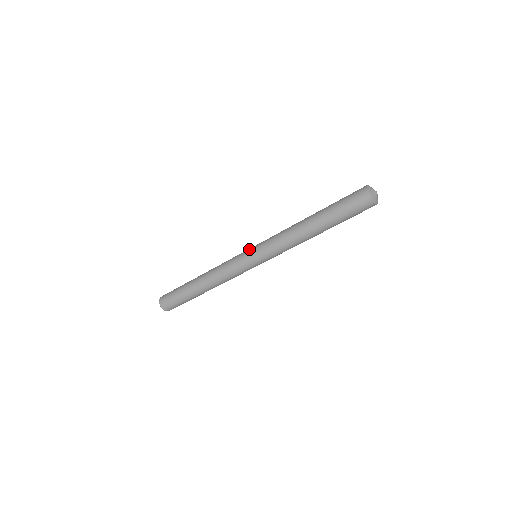
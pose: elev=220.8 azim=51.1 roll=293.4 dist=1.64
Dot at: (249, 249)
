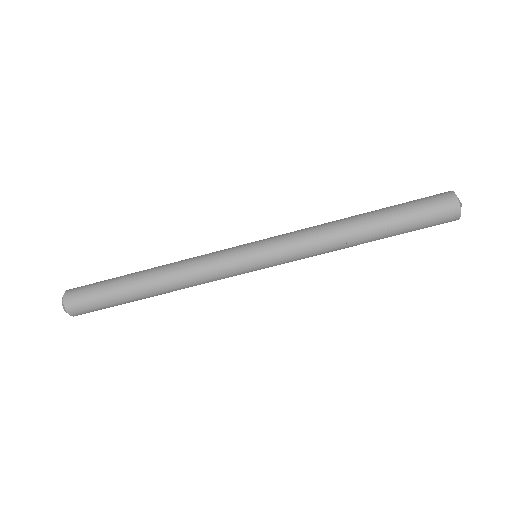
Dot at: occluded
